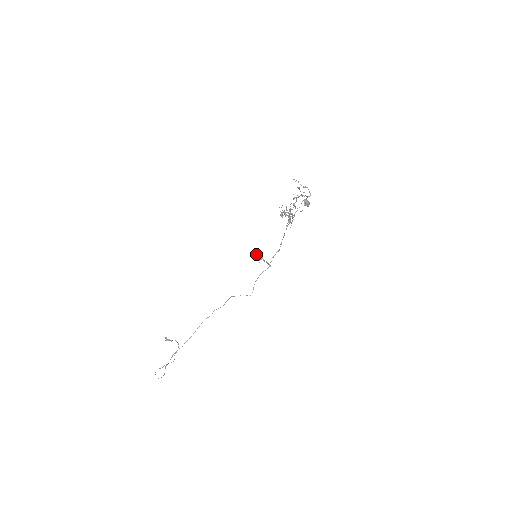
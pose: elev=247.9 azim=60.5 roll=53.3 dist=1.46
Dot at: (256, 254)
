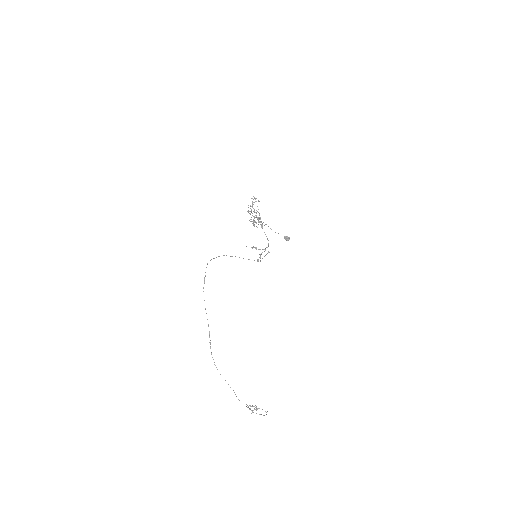
Dot at: (258, 260)
